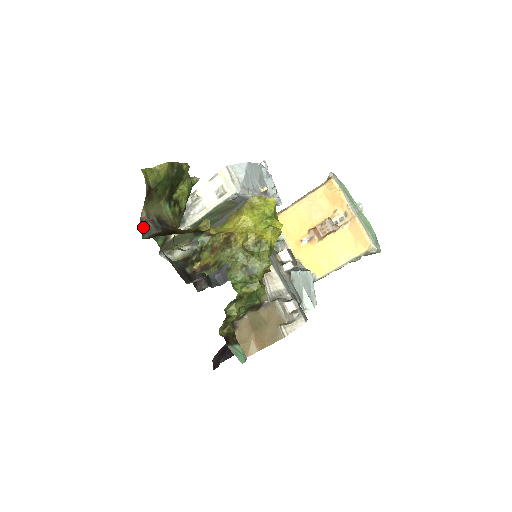
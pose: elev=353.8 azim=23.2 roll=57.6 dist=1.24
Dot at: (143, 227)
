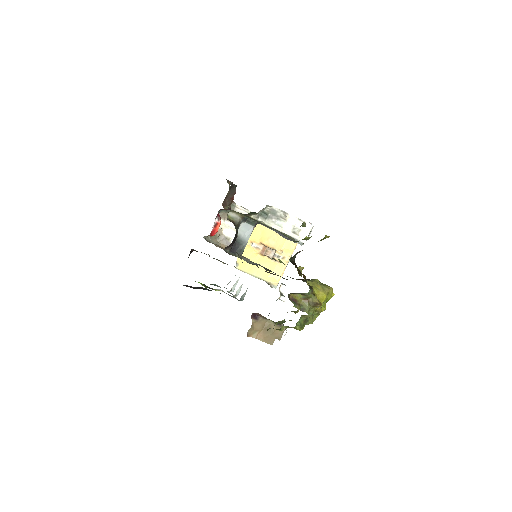
Dot at: (295, 255)
